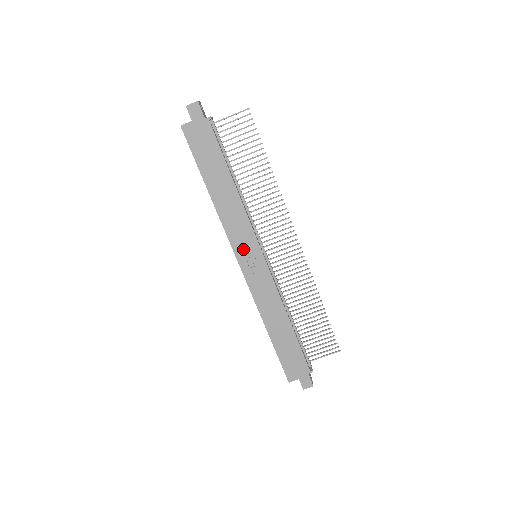
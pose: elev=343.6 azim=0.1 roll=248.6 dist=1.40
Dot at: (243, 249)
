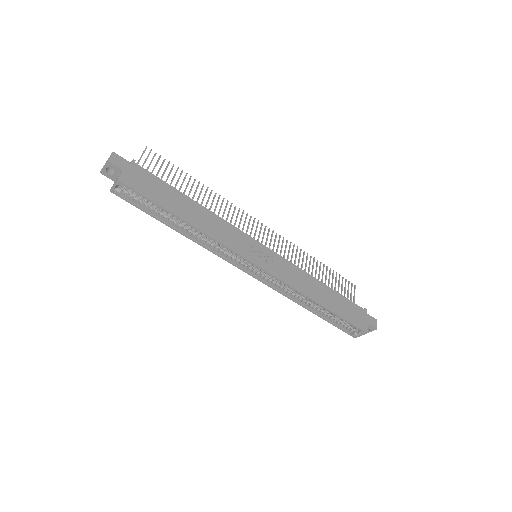
Dot at: (248, 251)
